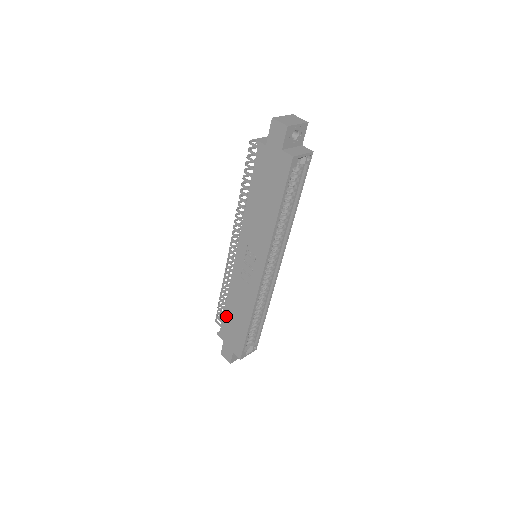
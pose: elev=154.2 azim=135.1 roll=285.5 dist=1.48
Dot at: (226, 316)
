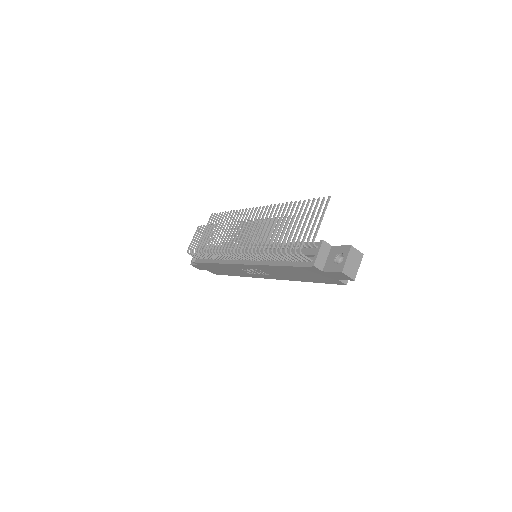
Dot at: (209, 265)
